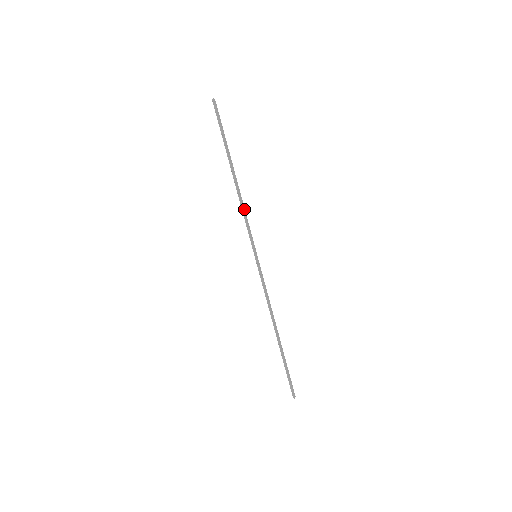
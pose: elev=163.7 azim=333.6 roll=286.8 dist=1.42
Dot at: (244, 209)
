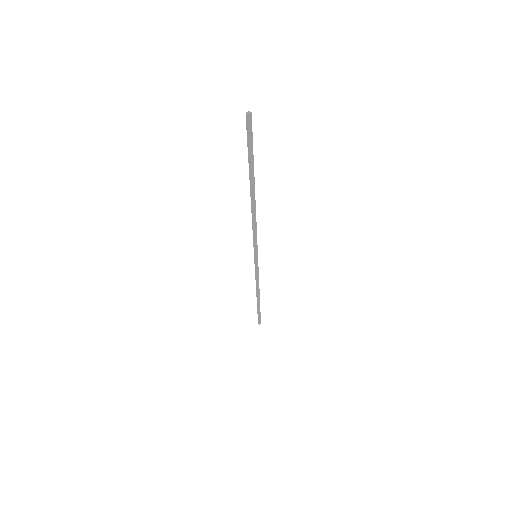
Dot at: (255, 224)
